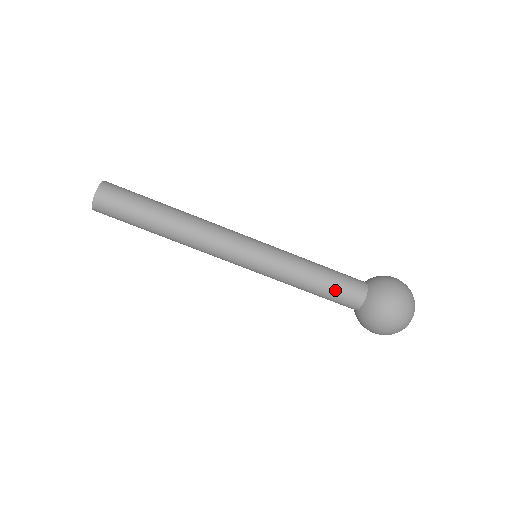
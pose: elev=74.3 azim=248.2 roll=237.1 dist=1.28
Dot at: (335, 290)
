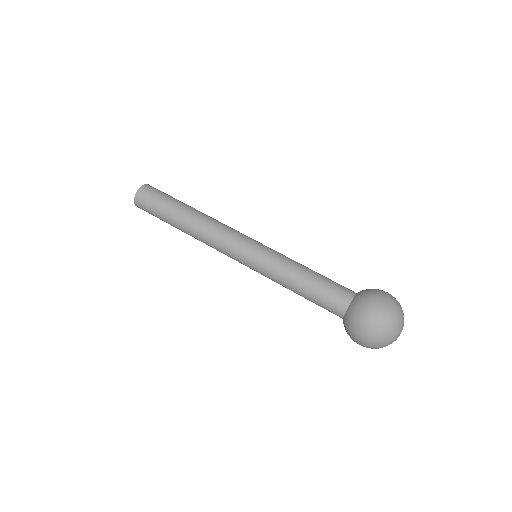
Dot at: (327, 281)
